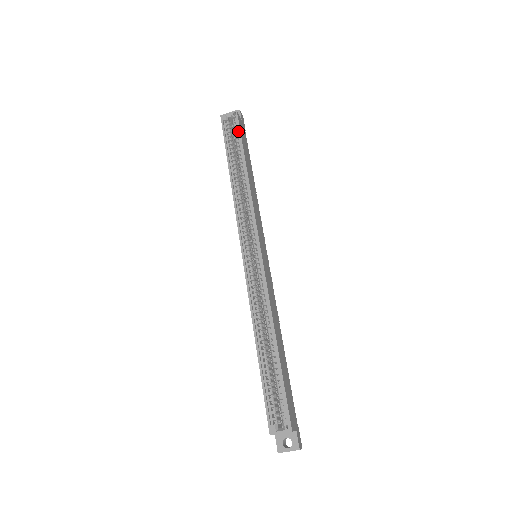
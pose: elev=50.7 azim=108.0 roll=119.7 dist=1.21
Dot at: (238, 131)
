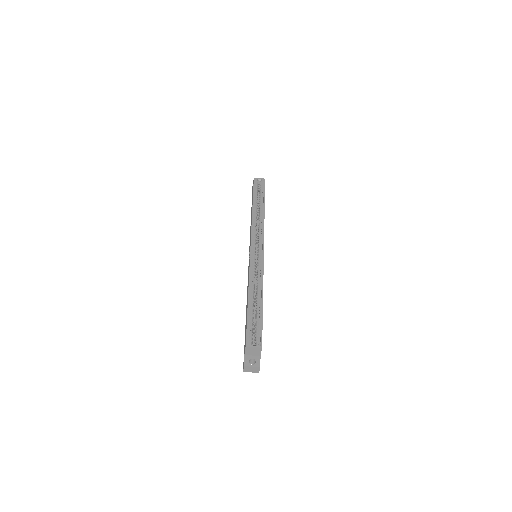
Dot at: (263, 189)
